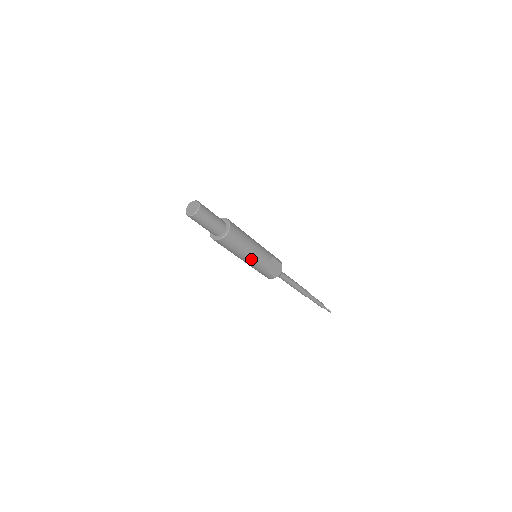
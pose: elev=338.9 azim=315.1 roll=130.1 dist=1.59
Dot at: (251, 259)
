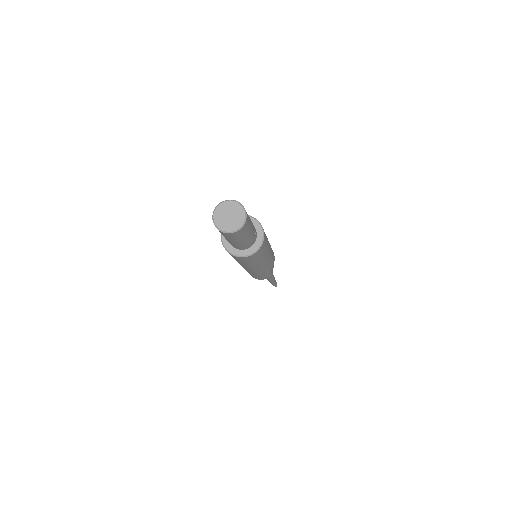
Dot at: (266, 264)
